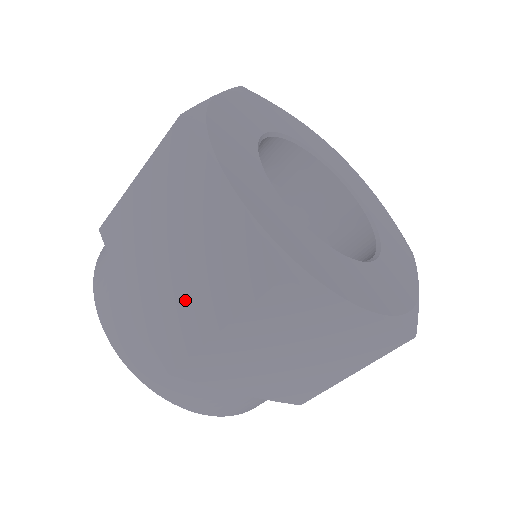
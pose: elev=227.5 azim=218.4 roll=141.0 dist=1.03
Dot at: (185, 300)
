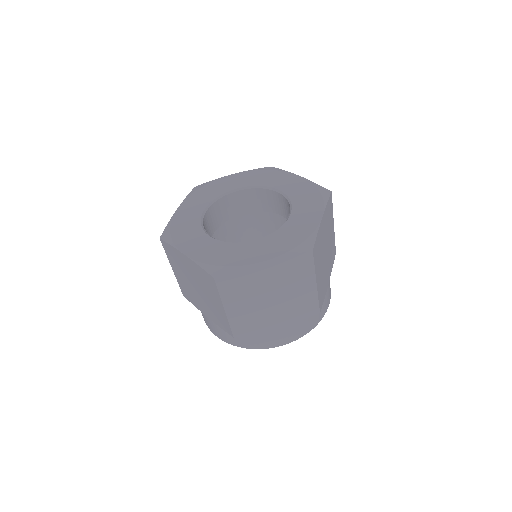
Dot at: (212, 305)
